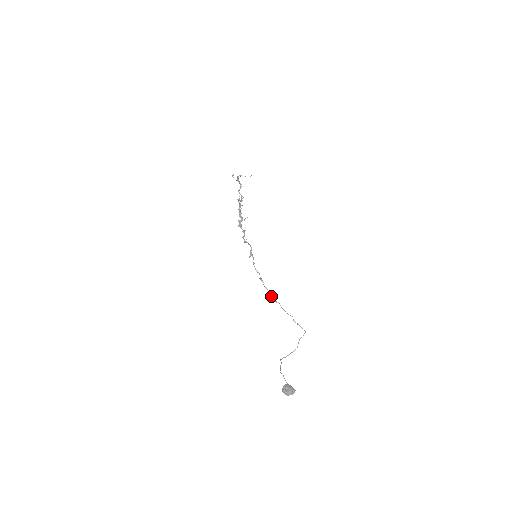
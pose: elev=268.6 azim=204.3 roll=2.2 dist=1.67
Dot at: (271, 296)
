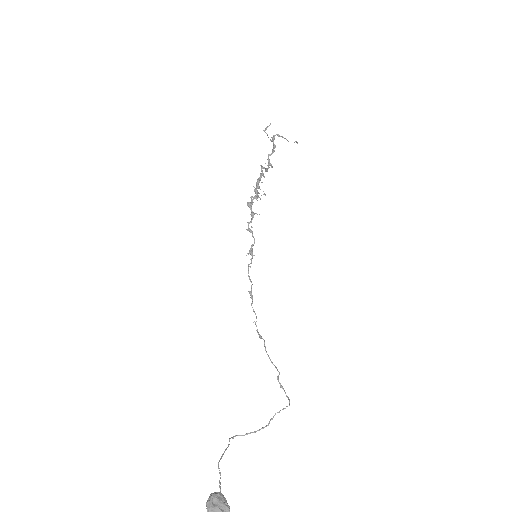
Dot at: (256, 326)
